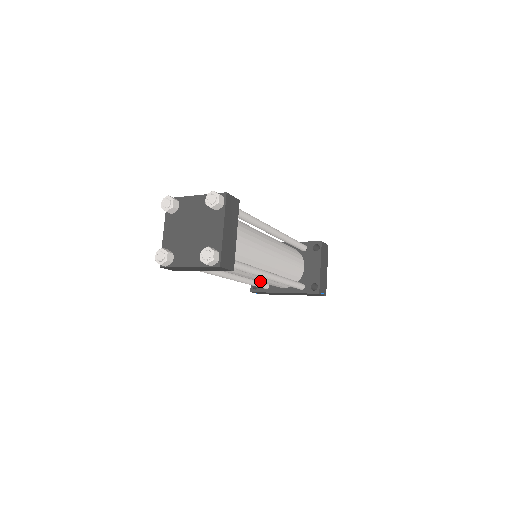
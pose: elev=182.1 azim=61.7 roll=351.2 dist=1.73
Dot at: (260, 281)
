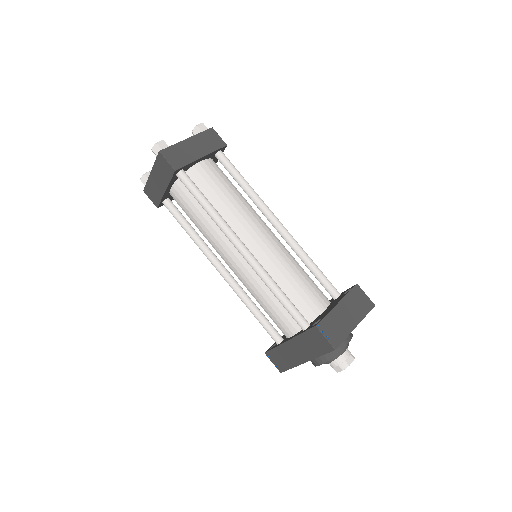
Dot at: (248, 284)
